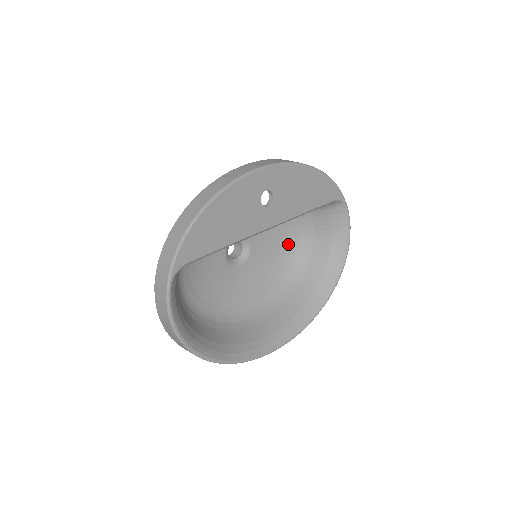
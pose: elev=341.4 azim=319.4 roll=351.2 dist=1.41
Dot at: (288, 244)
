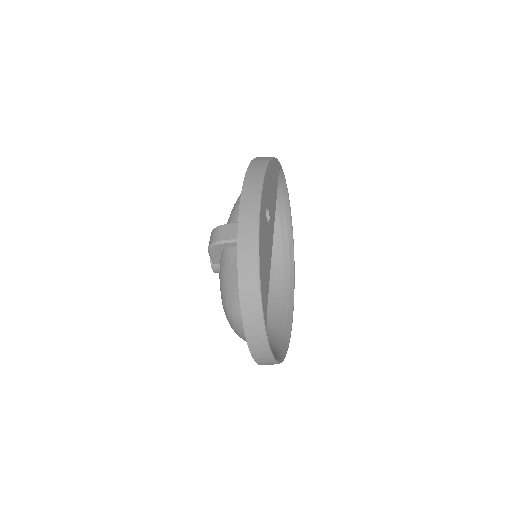
Dot at: occluded
